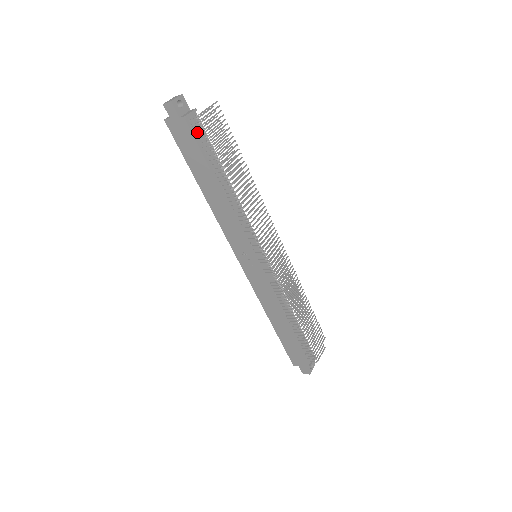
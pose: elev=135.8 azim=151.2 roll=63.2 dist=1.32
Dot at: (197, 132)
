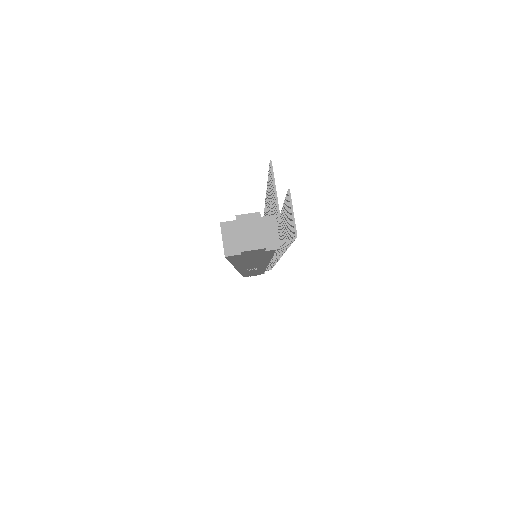
Dot at: occluded
